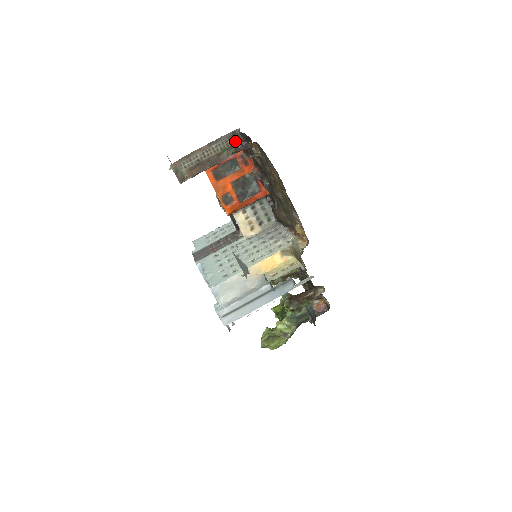
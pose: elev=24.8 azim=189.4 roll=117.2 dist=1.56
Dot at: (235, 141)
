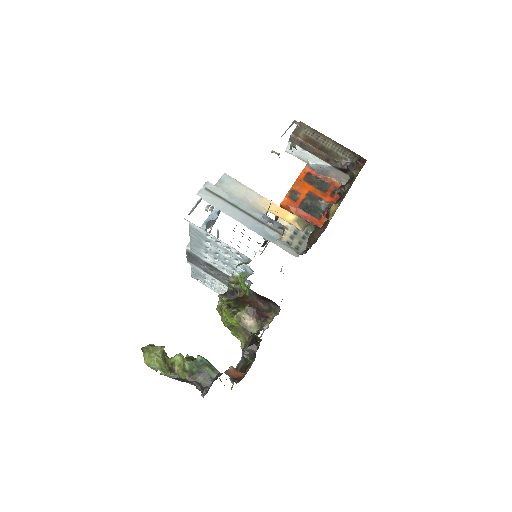
Dot at: (350, 158)
